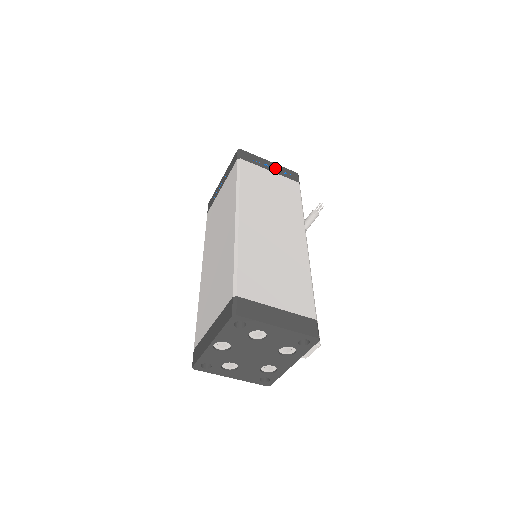
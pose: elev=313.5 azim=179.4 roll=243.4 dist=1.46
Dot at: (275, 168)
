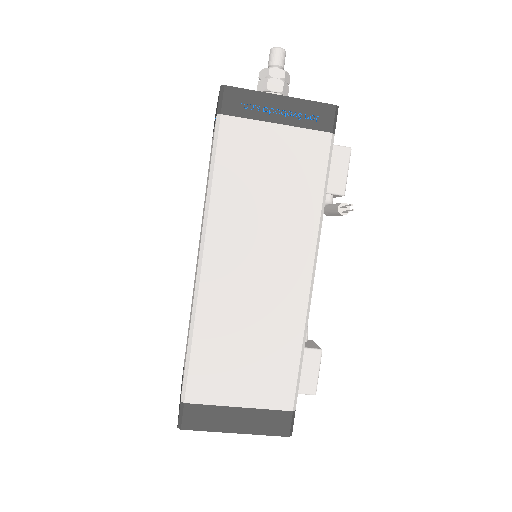
Dot at: (289, 111)
